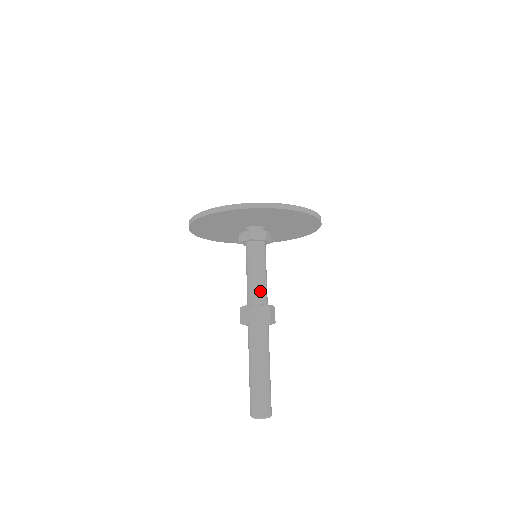
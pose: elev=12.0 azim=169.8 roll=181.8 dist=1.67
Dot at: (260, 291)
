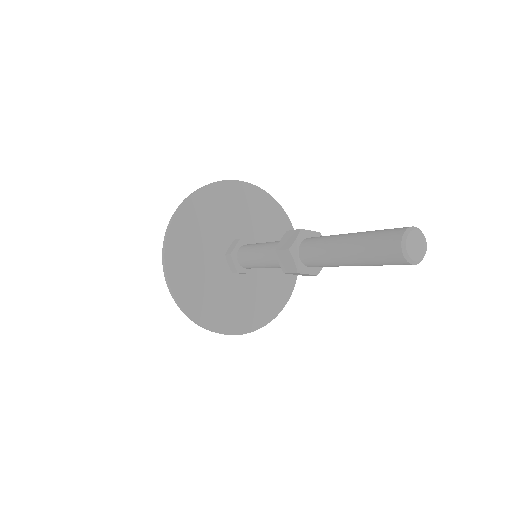
Dot at: (274, 245)
